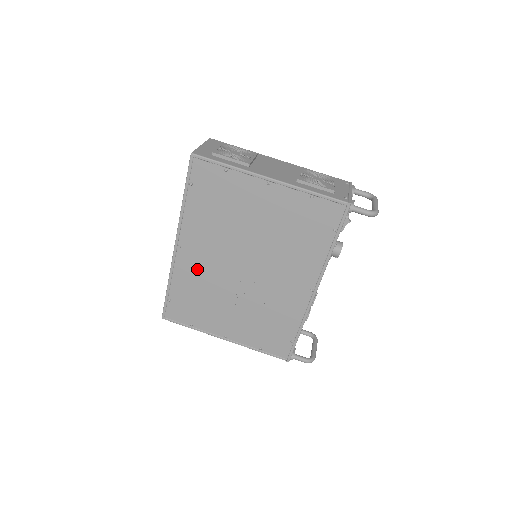
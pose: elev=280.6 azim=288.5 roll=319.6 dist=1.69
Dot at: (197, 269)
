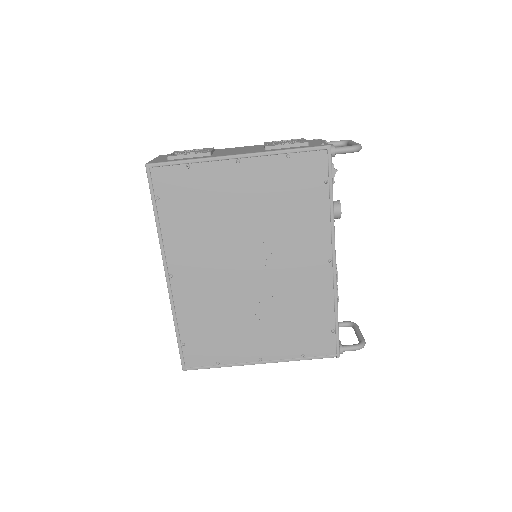
Dot at: (200, 293)
